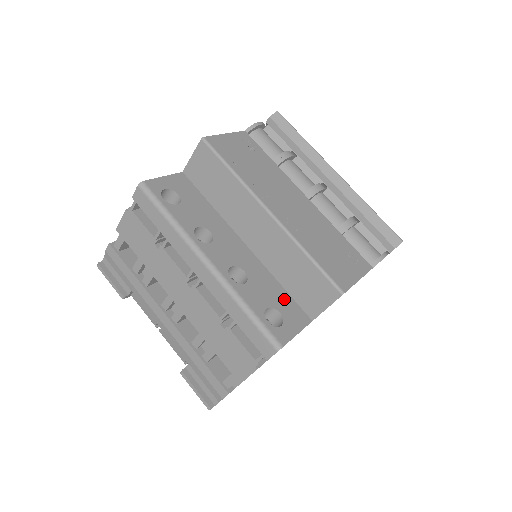
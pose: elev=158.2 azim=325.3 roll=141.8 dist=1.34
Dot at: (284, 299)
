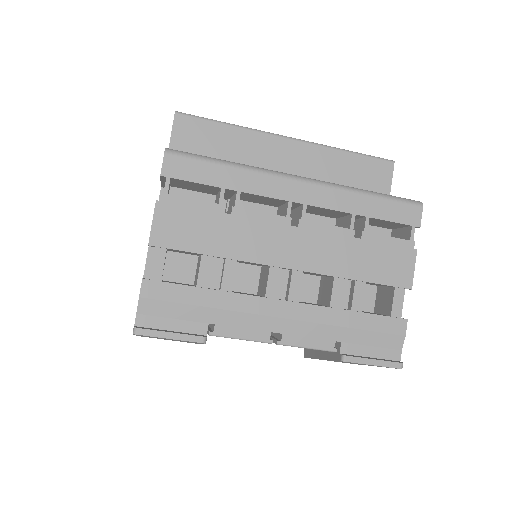
Dot at: occluded
